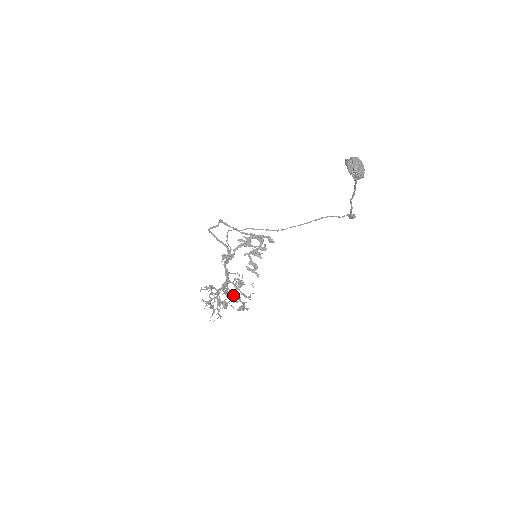
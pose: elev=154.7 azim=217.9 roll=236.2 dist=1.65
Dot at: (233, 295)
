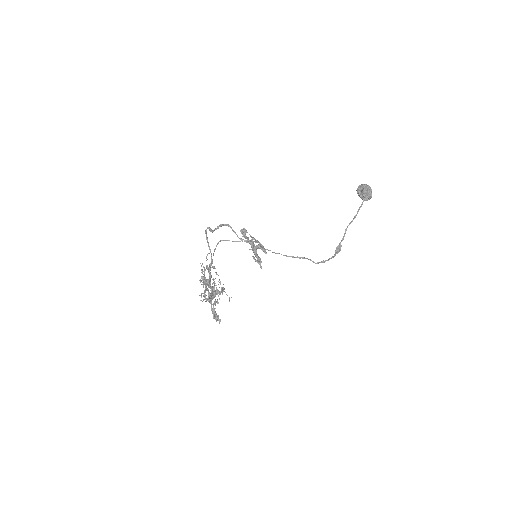
Dot at: (216, 294)
